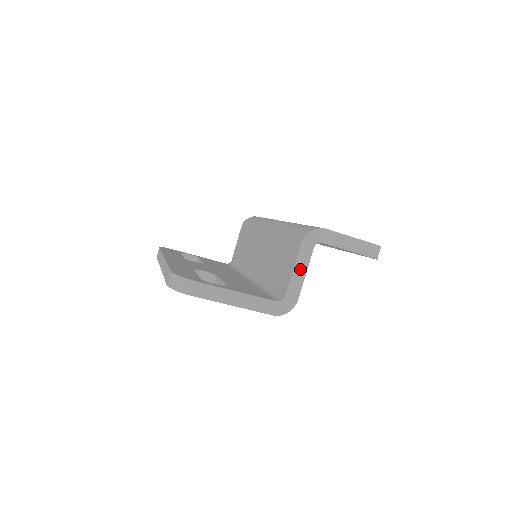
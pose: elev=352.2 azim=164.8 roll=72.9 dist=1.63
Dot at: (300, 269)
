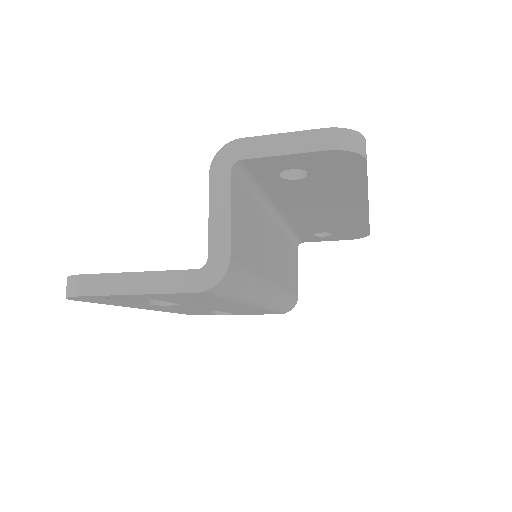
Dot at: (219, 209)
